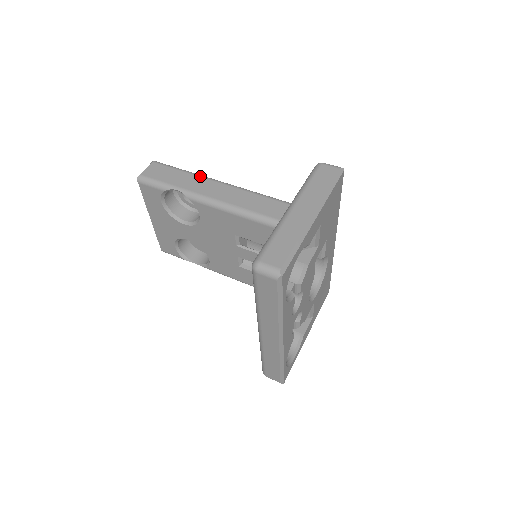
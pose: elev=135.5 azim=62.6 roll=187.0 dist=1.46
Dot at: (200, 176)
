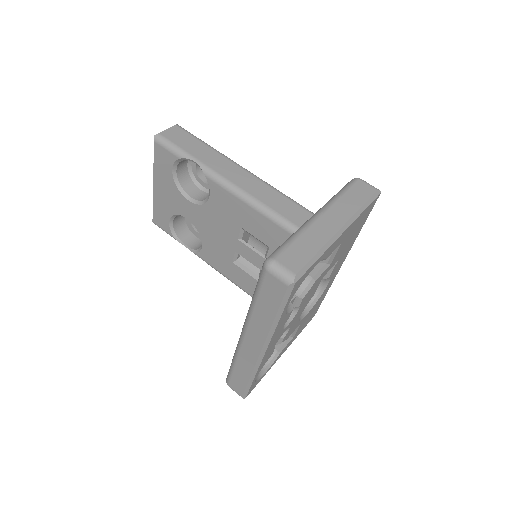
Dot at: (222, 155)
